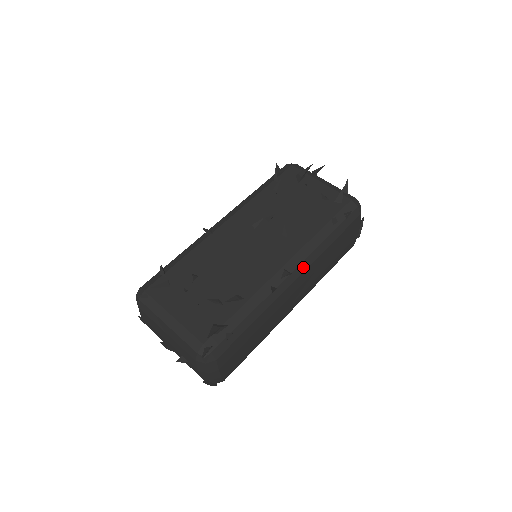
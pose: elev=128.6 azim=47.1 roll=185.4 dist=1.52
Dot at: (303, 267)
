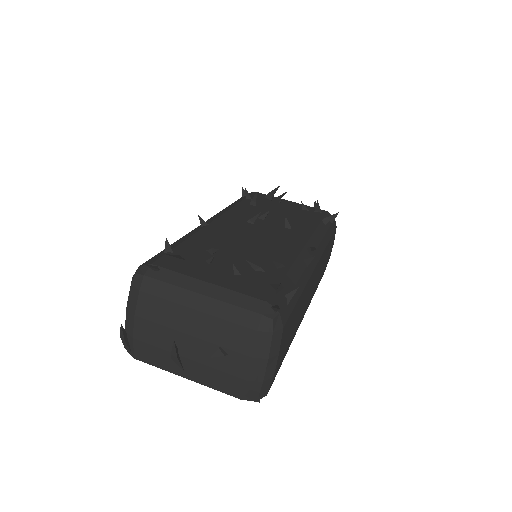
Dot at: (319, 253)
